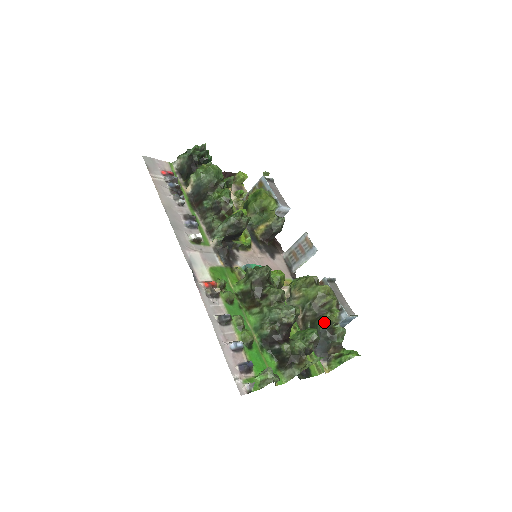
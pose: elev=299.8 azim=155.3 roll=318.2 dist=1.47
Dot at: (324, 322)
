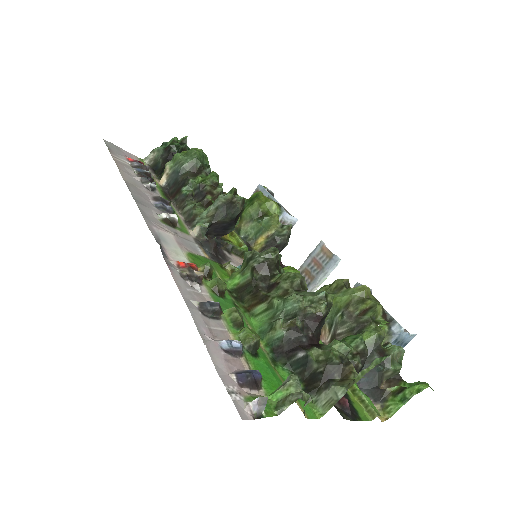
Dot at: (368, 336)
